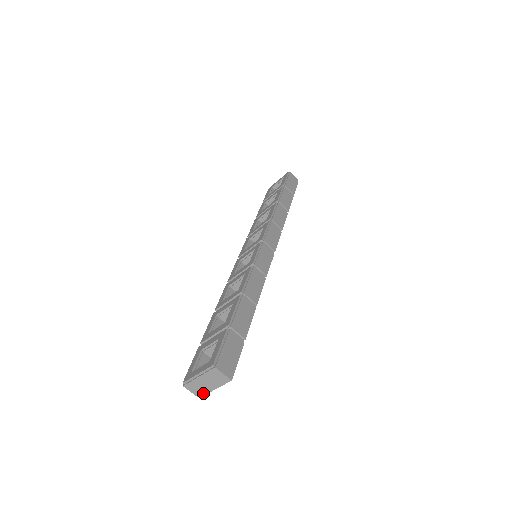
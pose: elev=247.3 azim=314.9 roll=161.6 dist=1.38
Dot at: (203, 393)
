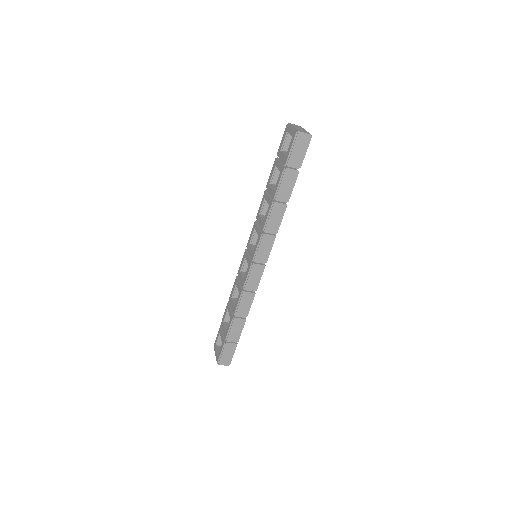
Dot at: occluded
